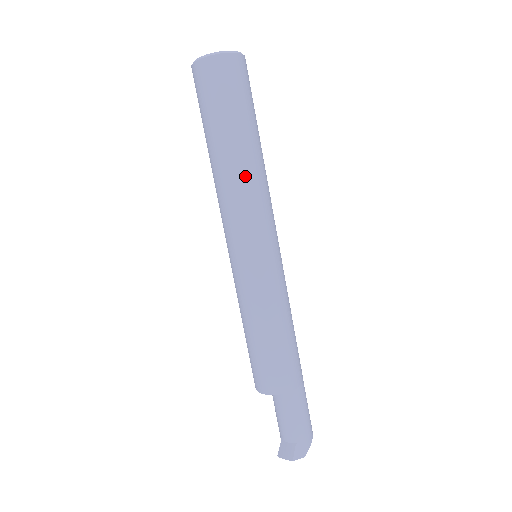
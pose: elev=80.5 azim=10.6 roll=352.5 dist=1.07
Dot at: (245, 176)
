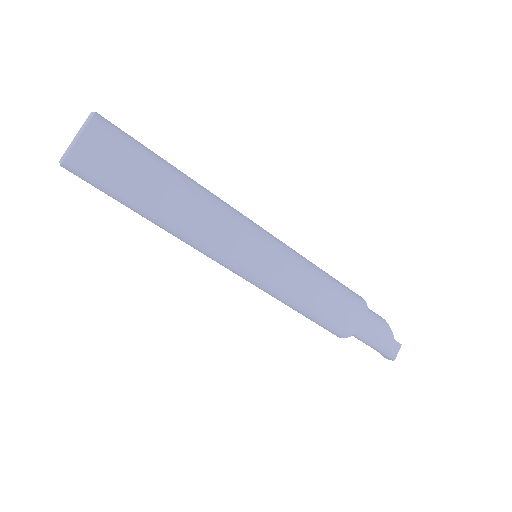
Dot at: (177, 236)
